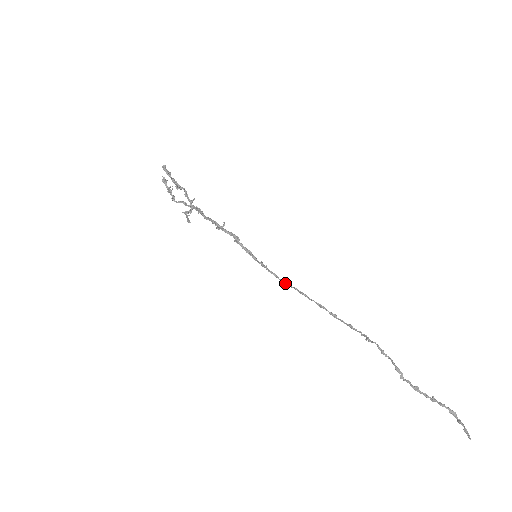
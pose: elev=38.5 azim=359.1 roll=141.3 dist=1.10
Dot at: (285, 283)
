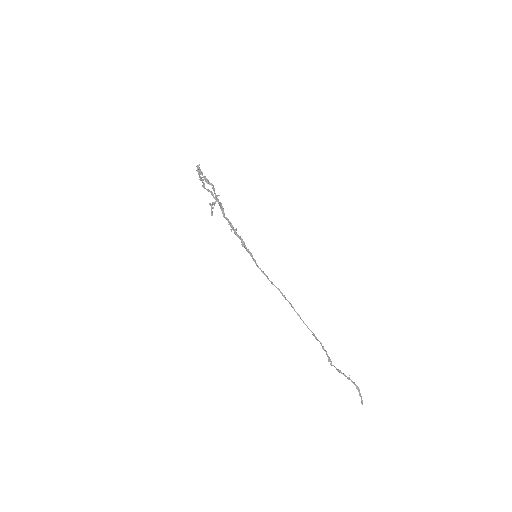
Dot at: (272, 283)
